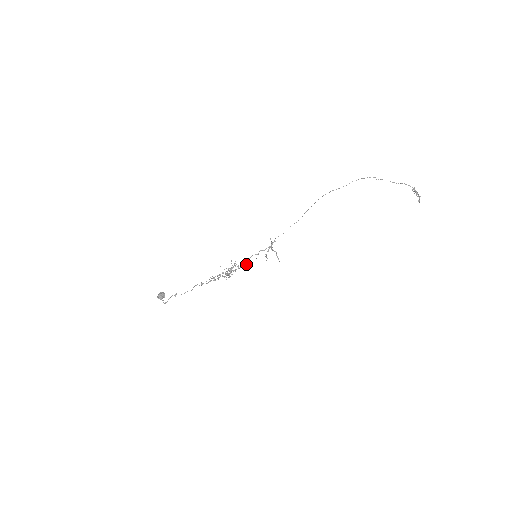
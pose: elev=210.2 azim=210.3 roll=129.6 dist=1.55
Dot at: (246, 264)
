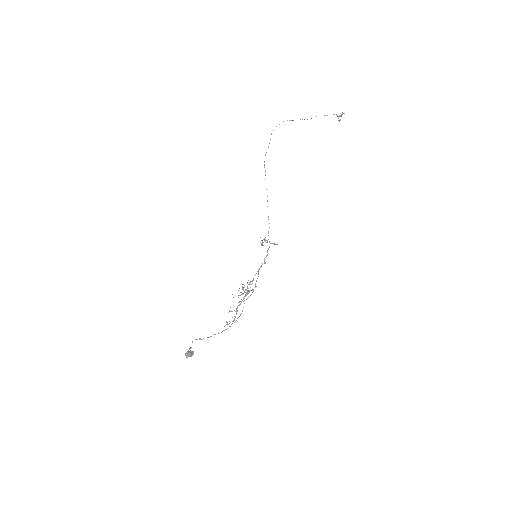
Dot at: occluded
